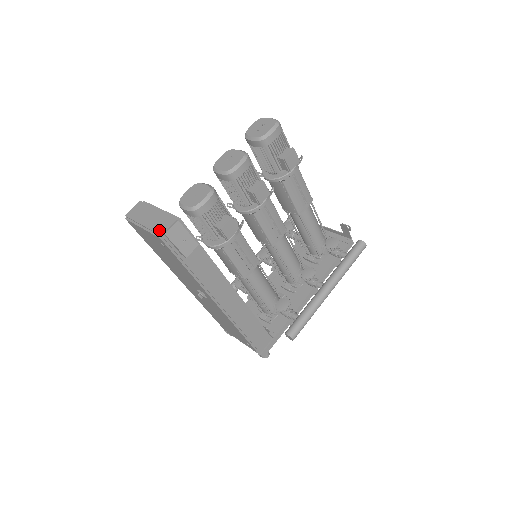
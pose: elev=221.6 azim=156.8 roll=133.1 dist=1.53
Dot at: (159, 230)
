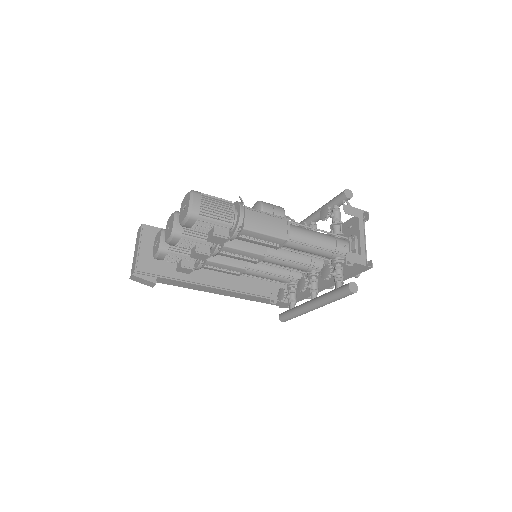
Dot at: (132, 270)
